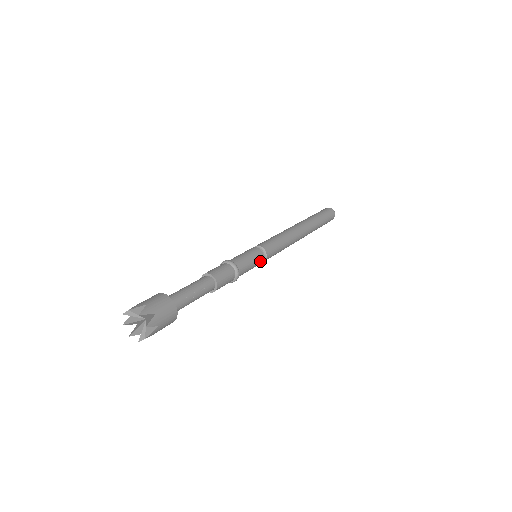
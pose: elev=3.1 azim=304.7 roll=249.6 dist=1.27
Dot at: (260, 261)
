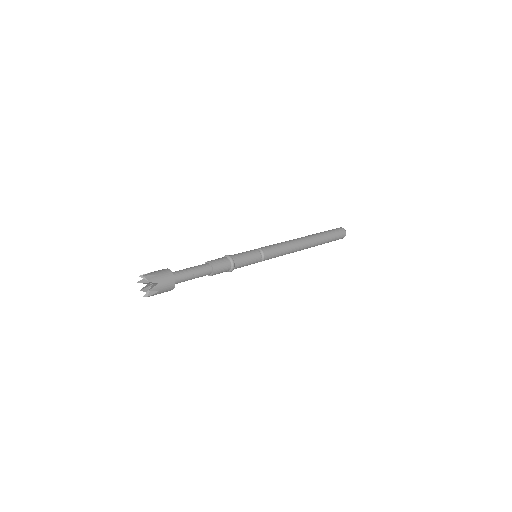
Dot at: (257, 261)
